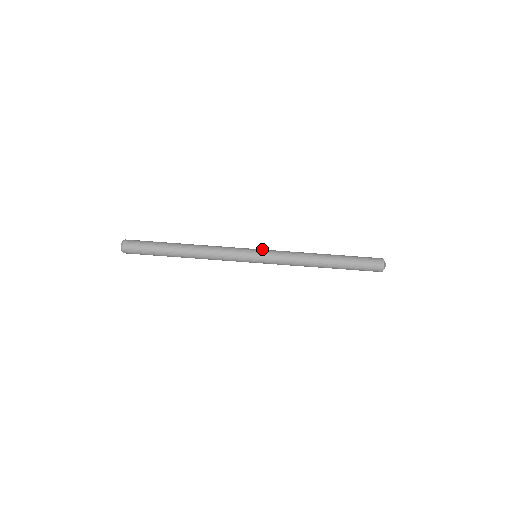
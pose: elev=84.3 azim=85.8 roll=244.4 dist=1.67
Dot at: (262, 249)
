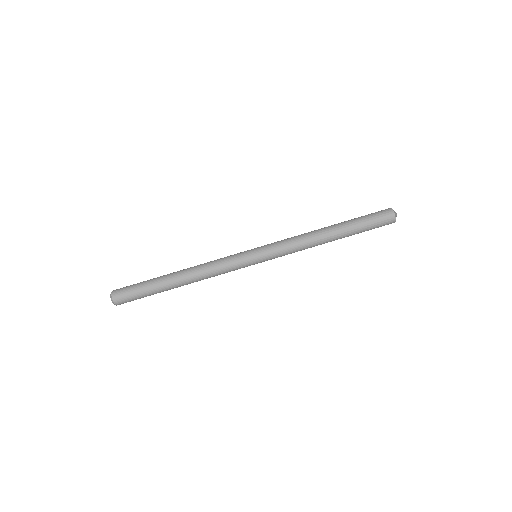
Dot at: occluded
